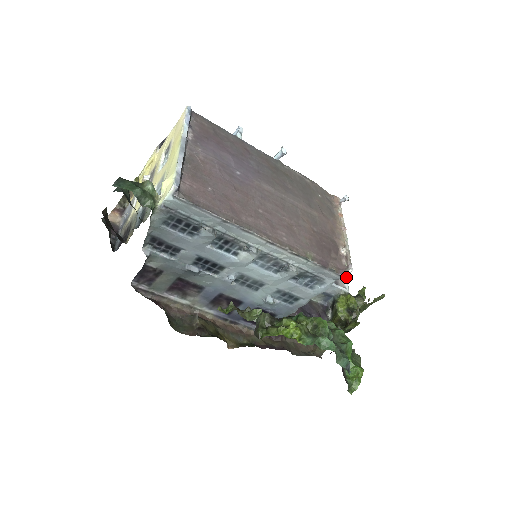
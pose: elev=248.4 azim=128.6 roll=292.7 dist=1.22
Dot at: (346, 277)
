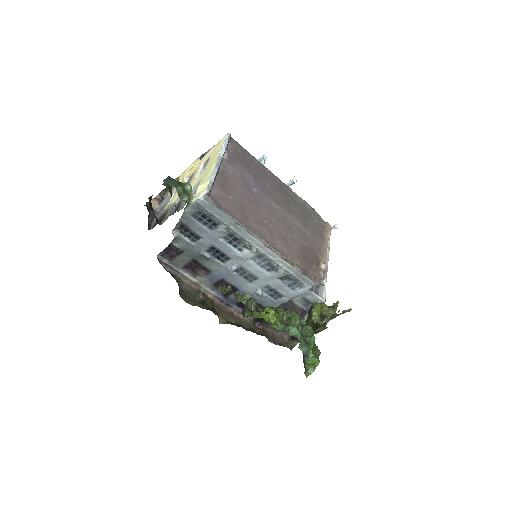
Dot at: occluded
